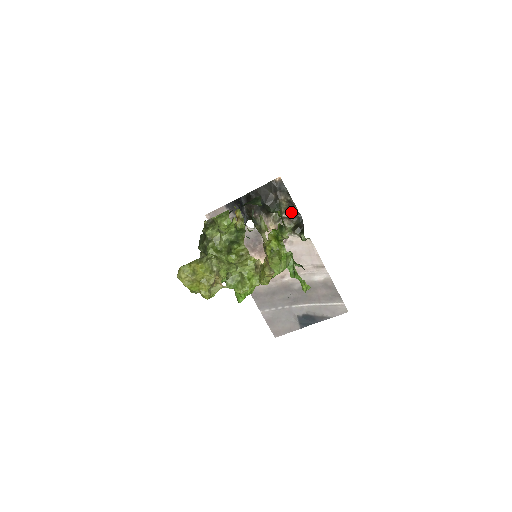
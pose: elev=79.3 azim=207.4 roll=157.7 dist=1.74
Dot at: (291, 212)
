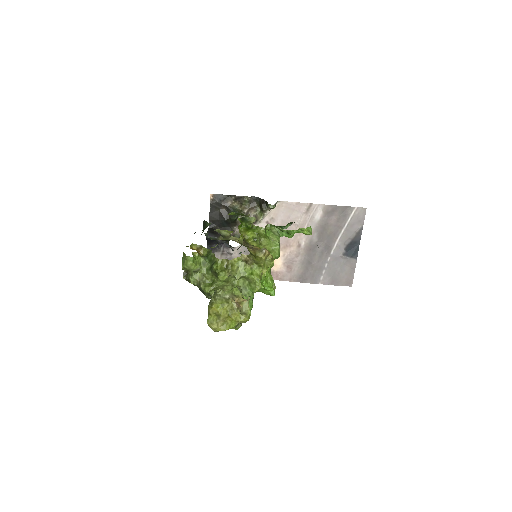
Dot at: (246, 203)
